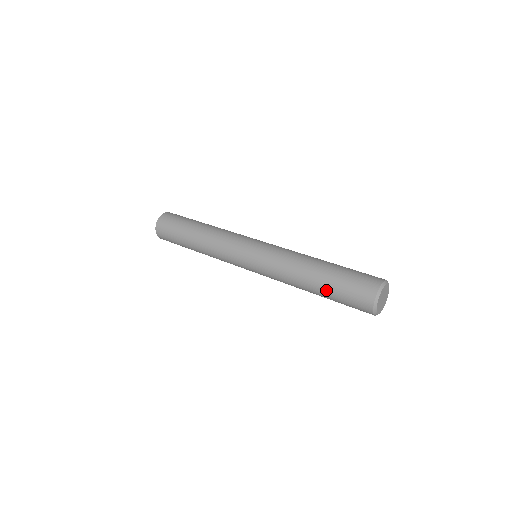
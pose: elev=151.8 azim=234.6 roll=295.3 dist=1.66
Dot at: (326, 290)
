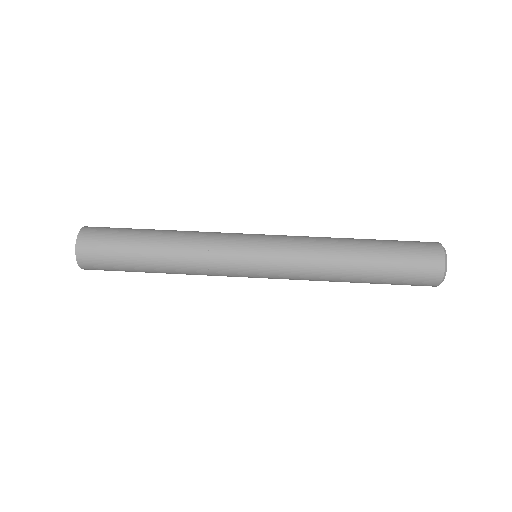
Dot at: (380, 271)
